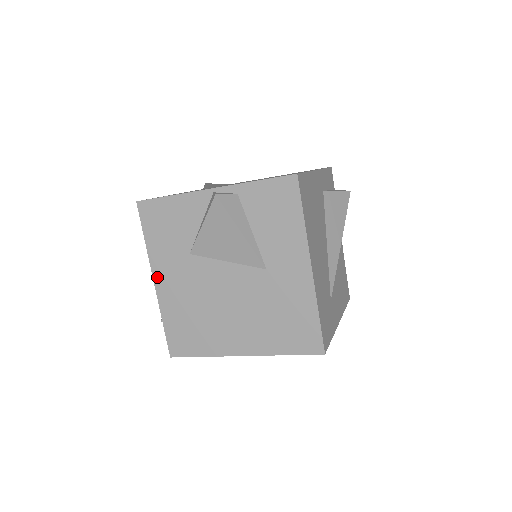
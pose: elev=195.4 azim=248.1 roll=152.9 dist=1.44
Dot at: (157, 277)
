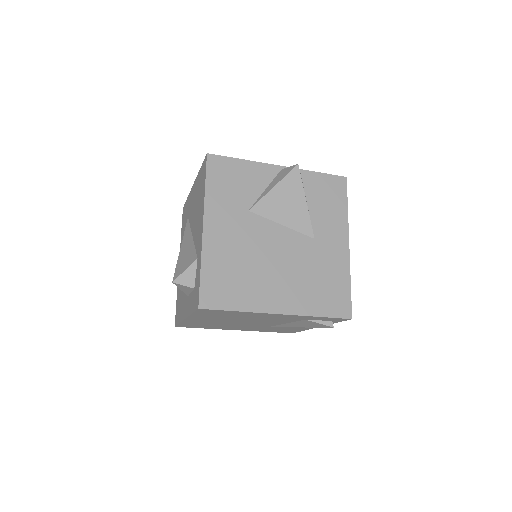
Dot at: (208, 223)
